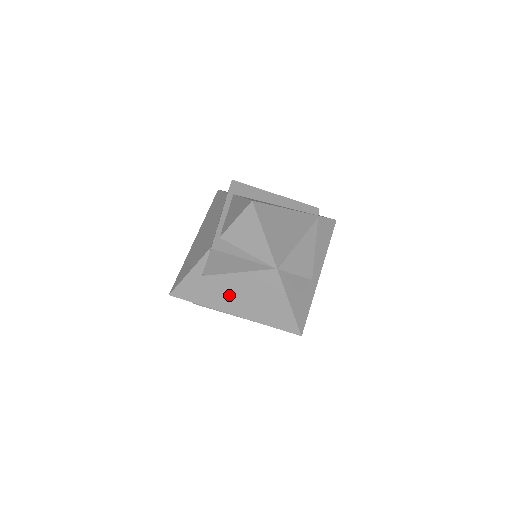
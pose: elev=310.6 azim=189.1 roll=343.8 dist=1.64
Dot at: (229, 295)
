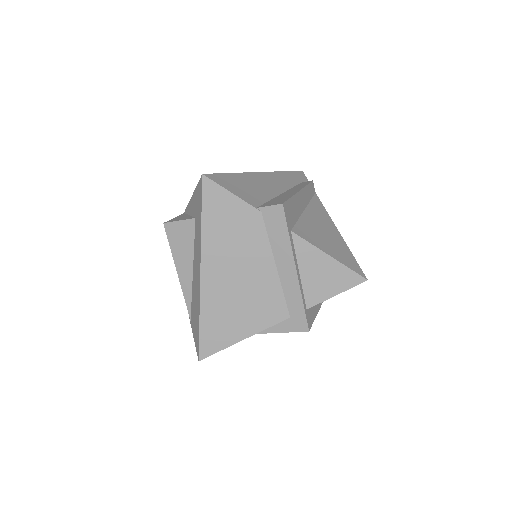
Dot at: occluded
